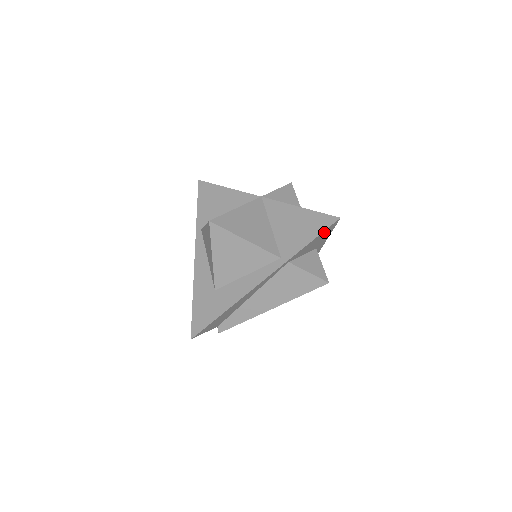
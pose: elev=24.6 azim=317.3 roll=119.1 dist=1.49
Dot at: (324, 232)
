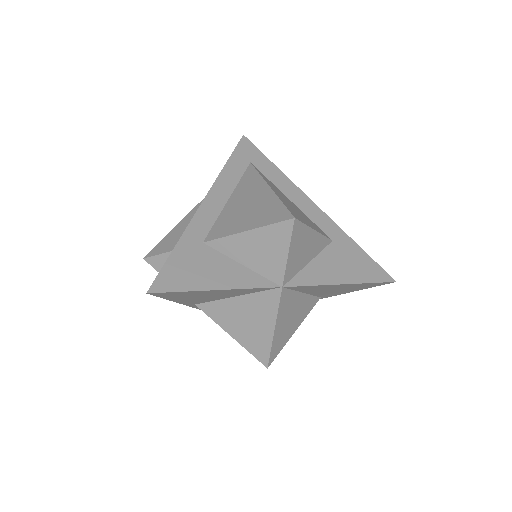
Dot at: occluded
